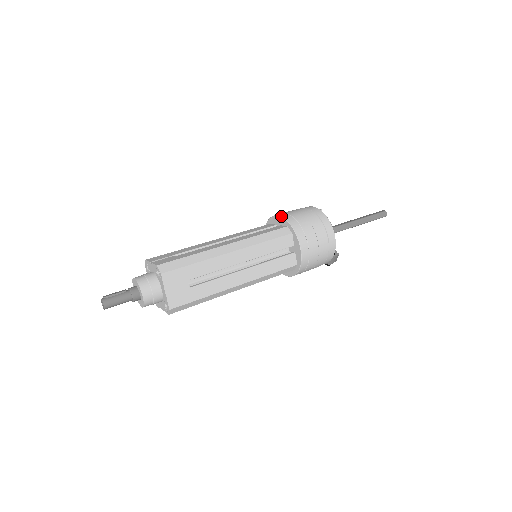
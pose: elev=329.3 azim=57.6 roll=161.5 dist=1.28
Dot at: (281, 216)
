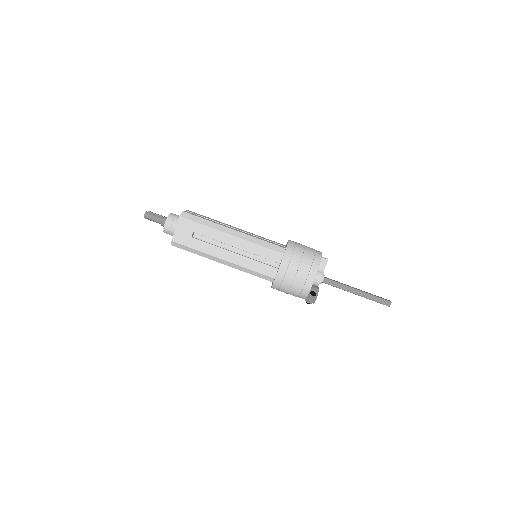
Dot at: (289, 240)
